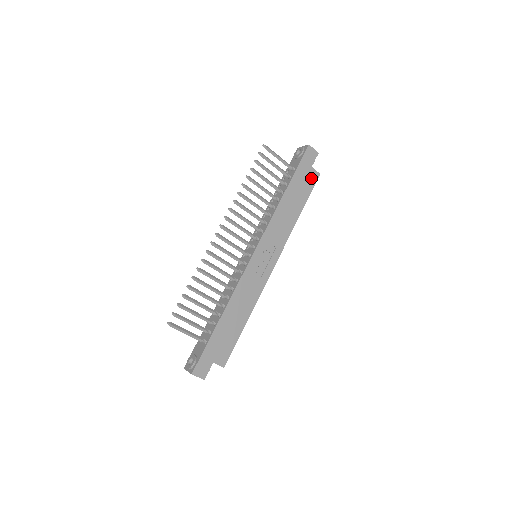
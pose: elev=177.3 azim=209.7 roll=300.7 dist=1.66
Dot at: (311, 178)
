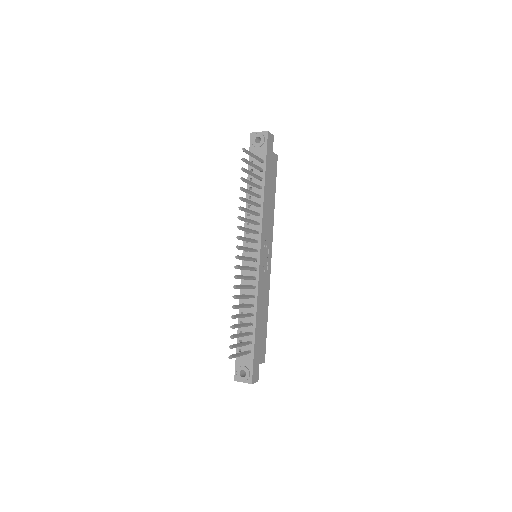
Dot at: (274, 163)
